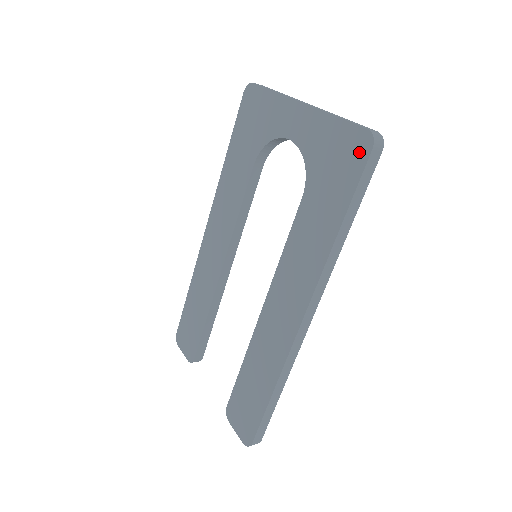
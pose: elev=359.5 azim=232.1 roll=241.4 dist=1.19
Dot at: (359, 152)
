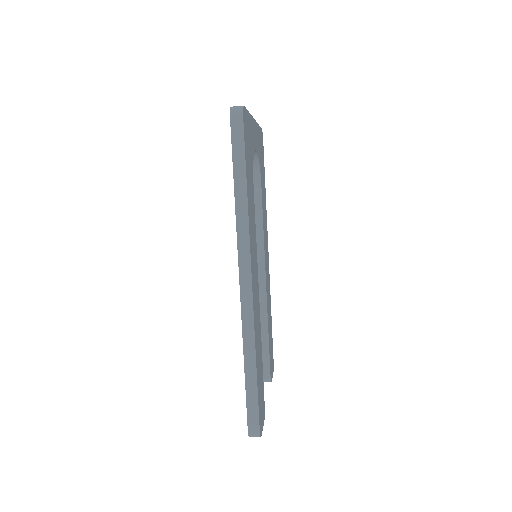
Dot at: occluded
